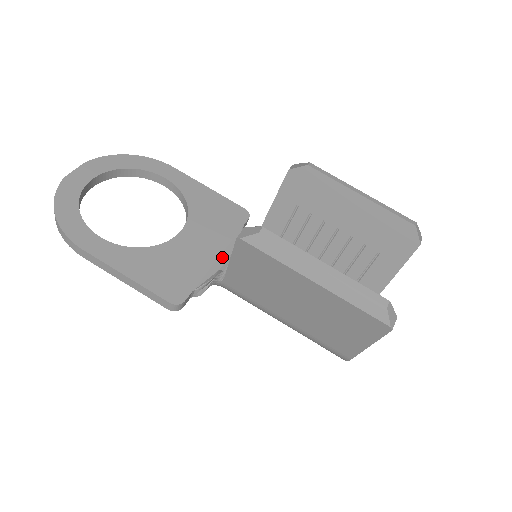
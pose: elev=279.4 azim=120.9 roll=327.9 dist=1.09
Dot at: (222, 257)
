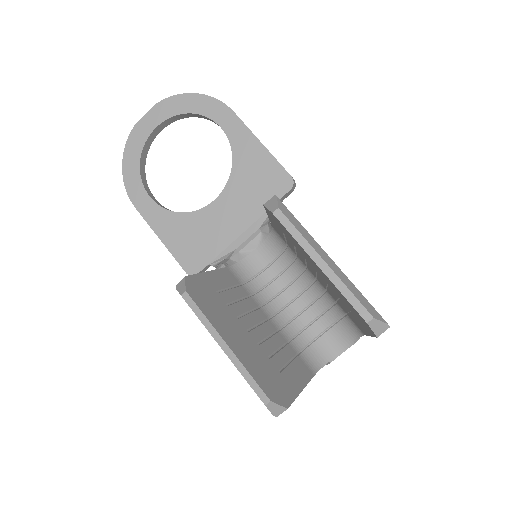
Dot at: (244, 235)
